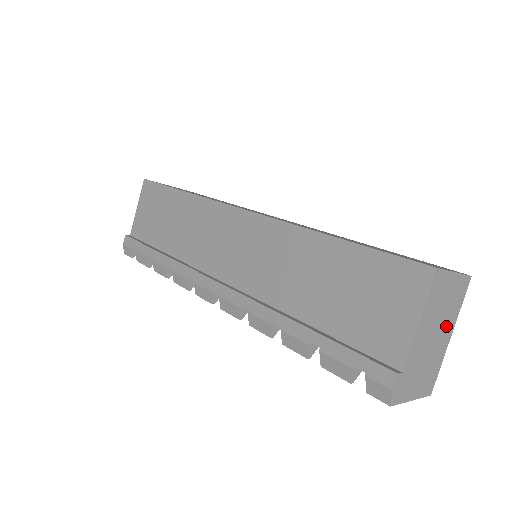
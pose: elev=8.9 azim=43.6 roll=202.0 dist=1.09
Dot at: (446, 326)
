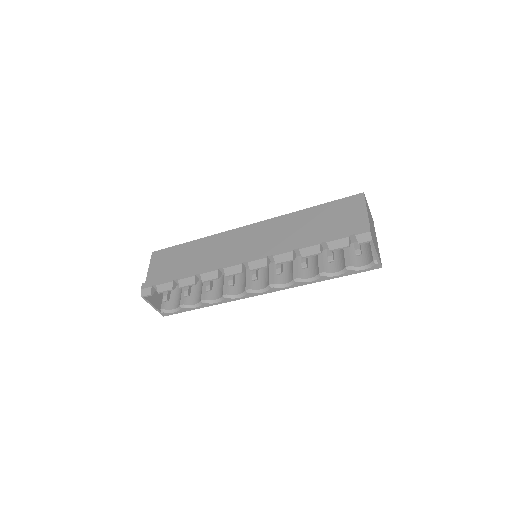
Dot at: (374, 232)
